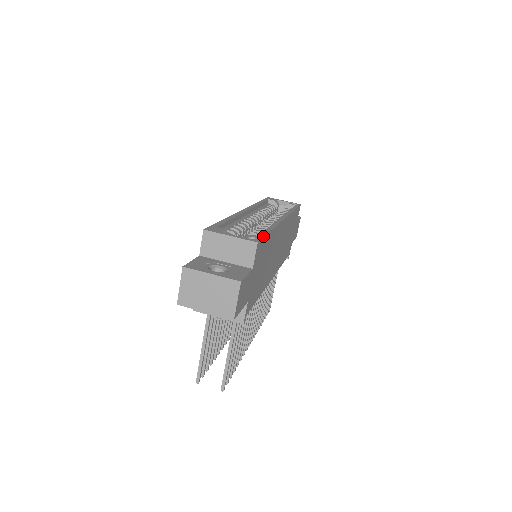
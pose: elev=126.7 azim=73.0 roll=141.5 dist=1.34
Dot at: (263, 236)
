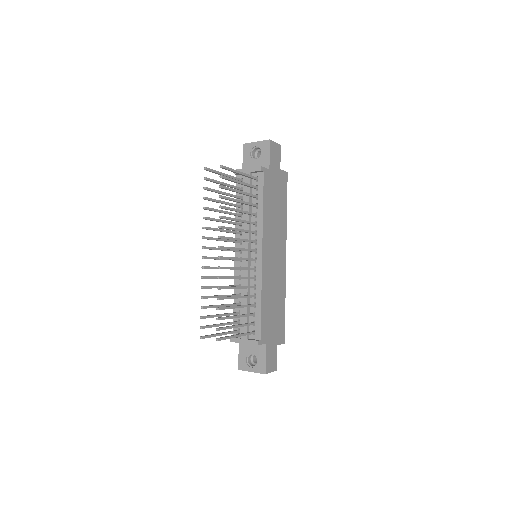
Dot at: occluded
